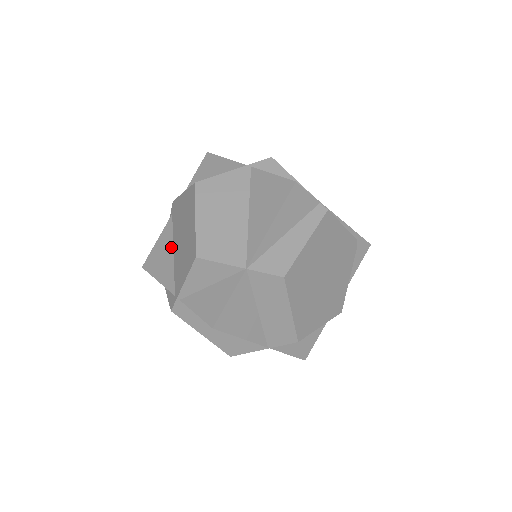
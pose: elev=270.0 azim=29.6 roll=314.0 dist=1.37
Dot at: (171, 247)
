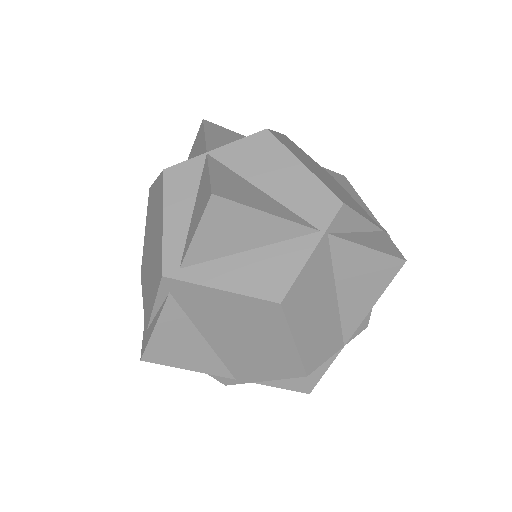
Dot at: (197, 335)
